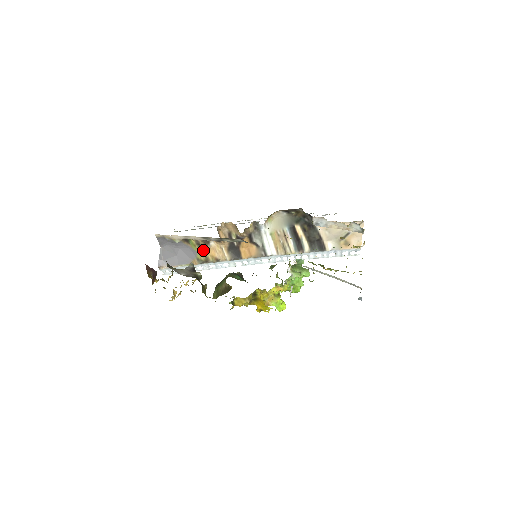
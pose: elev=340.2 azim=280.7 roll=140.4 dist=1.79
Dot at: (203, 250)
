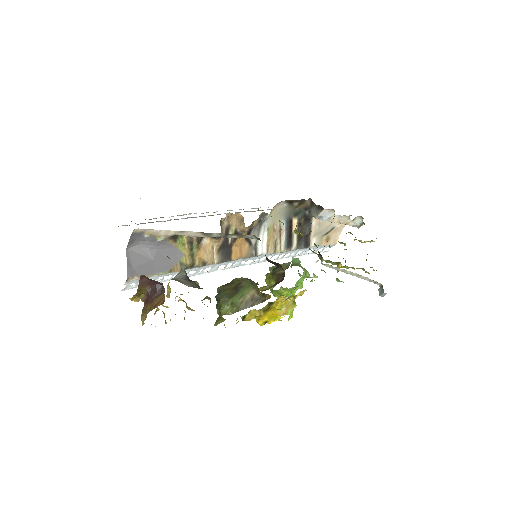
Dot at: (192, 251)
